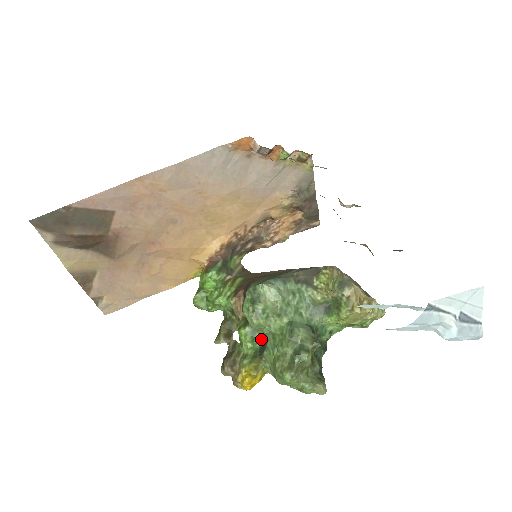
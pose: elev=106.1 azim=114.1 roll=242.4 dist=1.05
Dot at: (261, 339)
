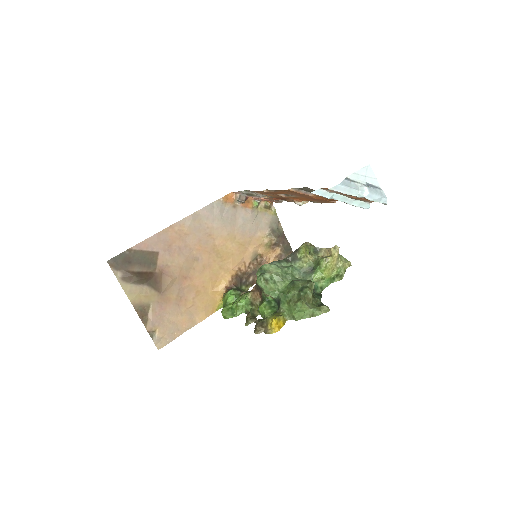
Dot at: (276, 306)
